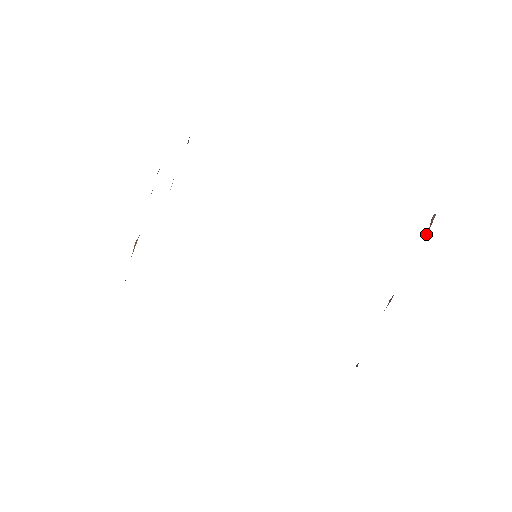
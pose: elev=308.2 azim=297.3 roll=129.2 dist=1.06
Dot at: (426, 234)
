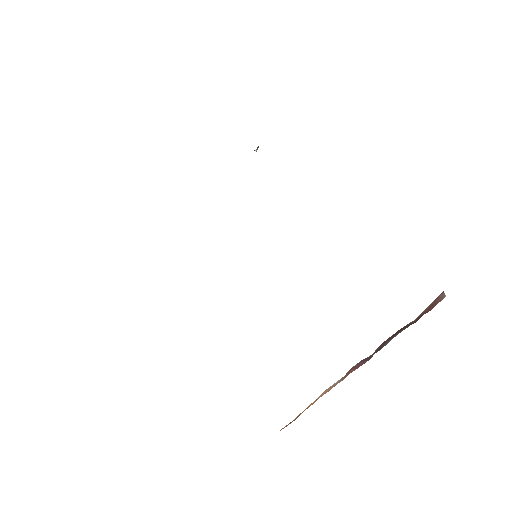
Dot at: (427, 308)
